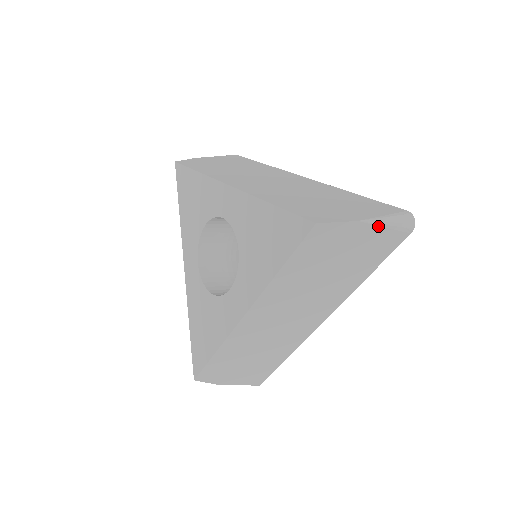
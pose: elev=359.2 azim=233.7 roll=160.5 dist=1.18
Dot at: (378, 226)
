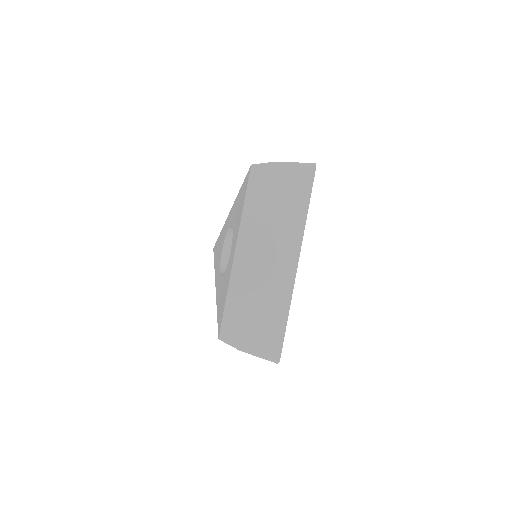
Dot at: (290, 165)
